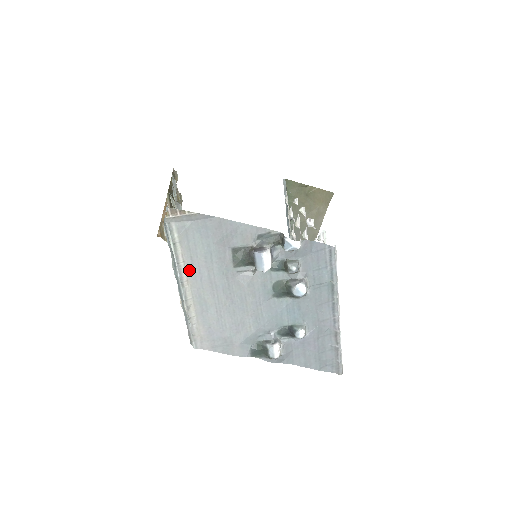
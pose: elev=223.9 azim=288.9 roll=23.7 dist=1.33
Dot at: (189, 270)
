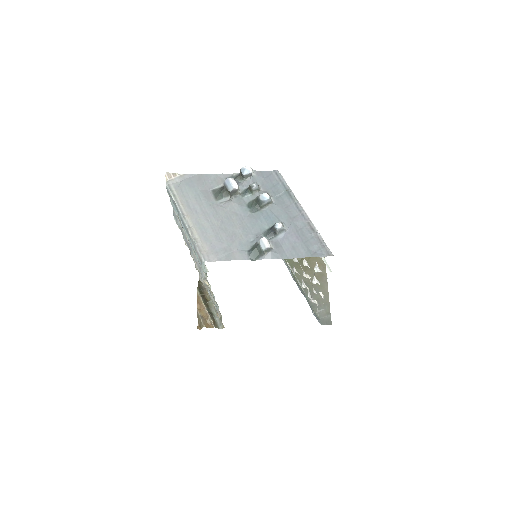
Dot at: (187, 209)
